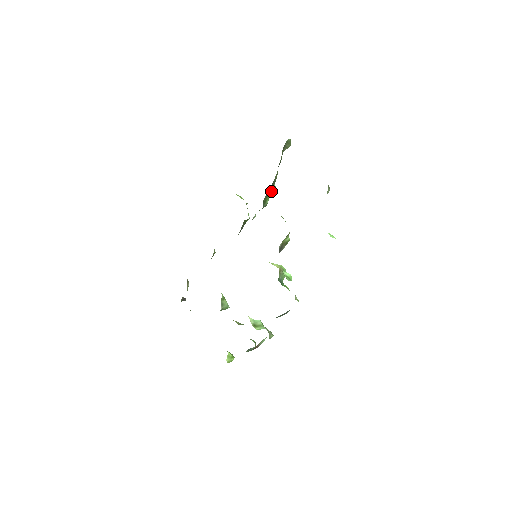
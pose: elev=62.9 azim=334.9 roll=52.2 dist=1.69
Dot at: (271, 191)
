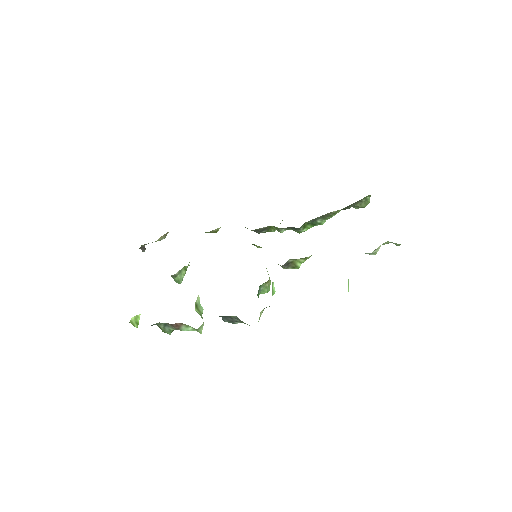
Dot at: (317, 224)
